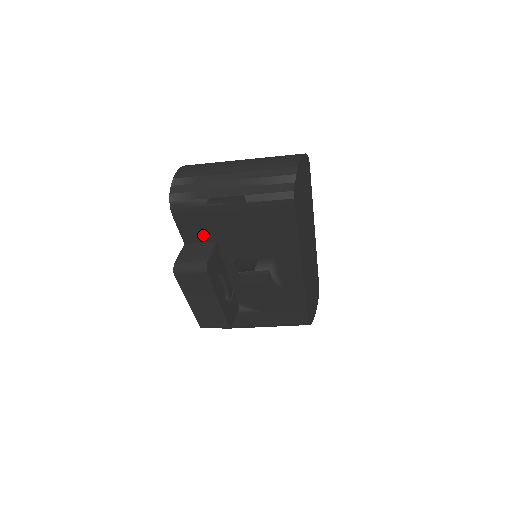
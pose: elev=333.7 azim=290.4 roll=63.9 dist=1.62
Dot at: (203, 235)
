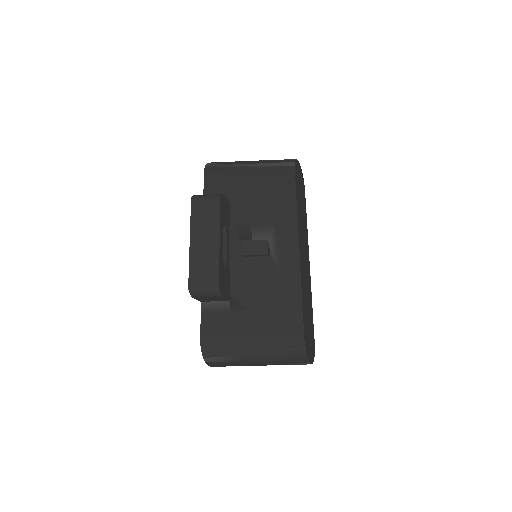
Dot at: occluded
